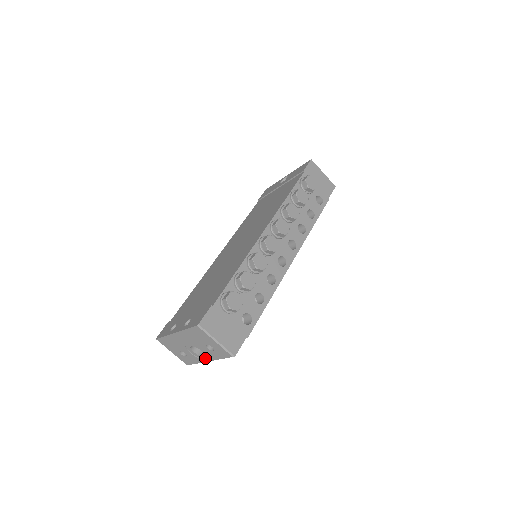
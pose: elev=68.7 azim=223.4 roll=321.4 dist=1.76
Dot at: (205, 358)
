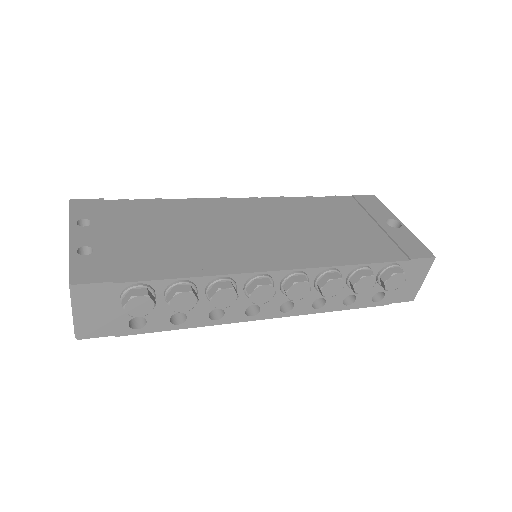
Dot at: occluded
